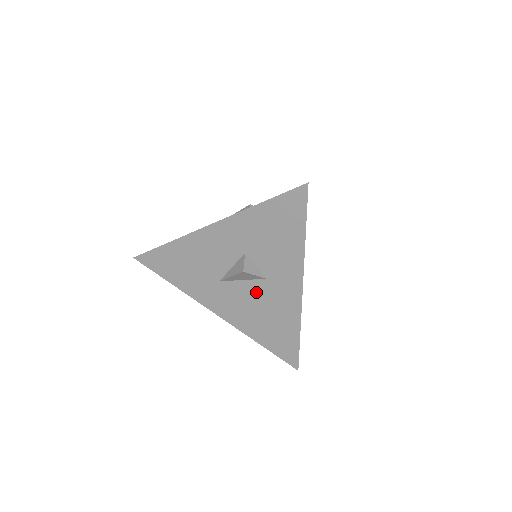
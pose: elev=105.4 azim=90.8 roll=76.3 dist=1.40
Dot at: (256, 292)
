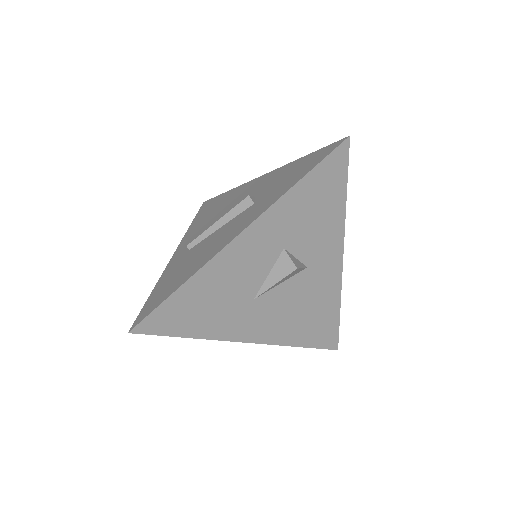
Dot at: (296, 289)
